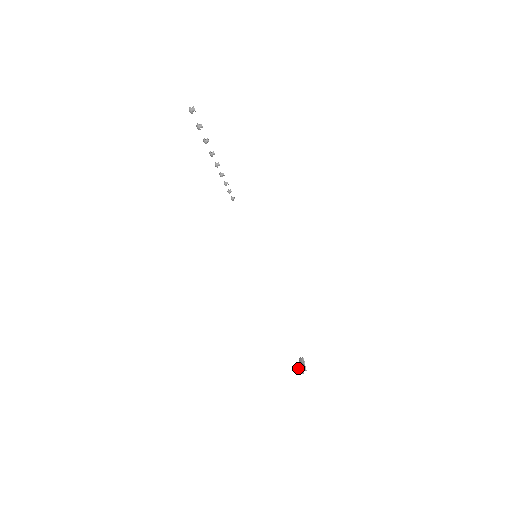
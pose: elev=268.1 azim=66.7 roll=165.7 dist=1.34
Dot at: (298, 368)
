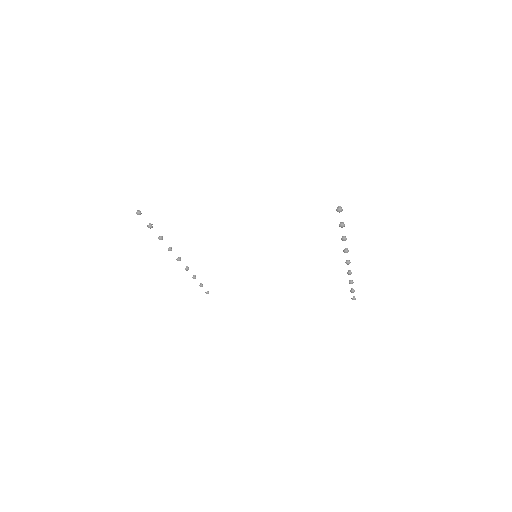
Dot at: occluded
